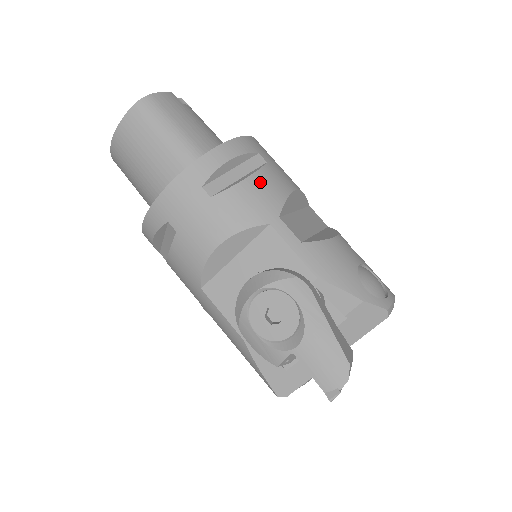
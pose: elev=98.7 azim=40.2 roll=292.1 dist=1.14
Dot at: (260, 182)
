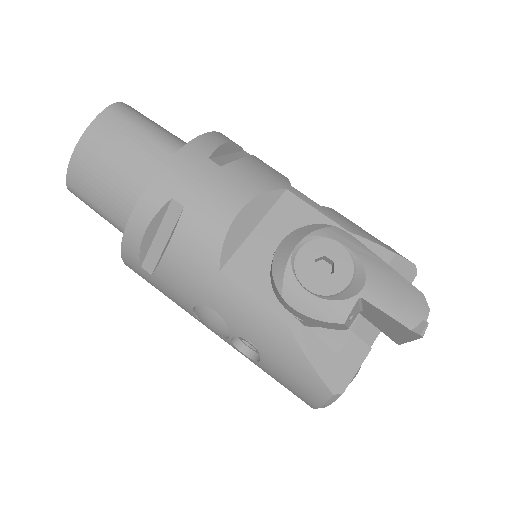
Dot at: (261, 162)
